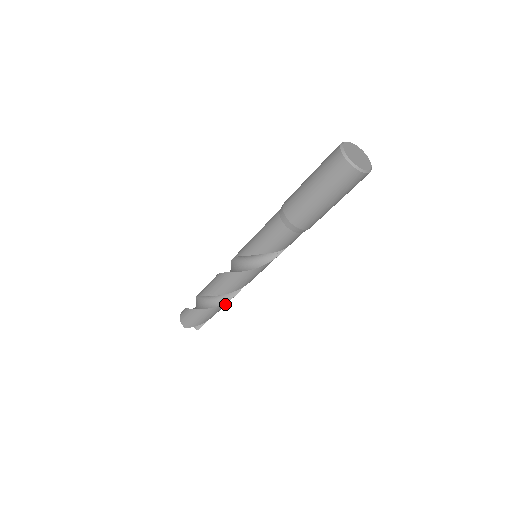
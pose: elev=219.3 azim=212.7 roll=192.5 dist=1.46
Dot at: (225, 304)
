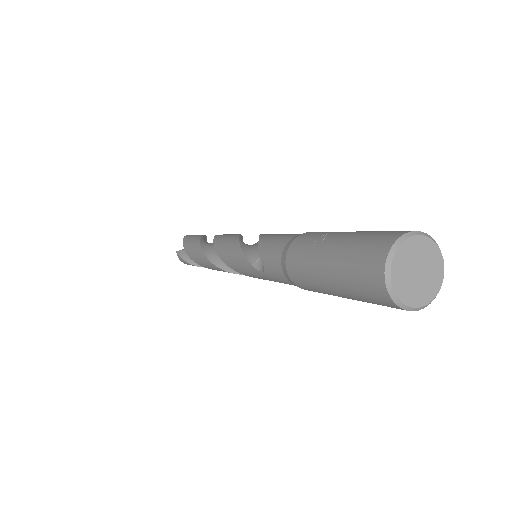
Dot at: occluded
